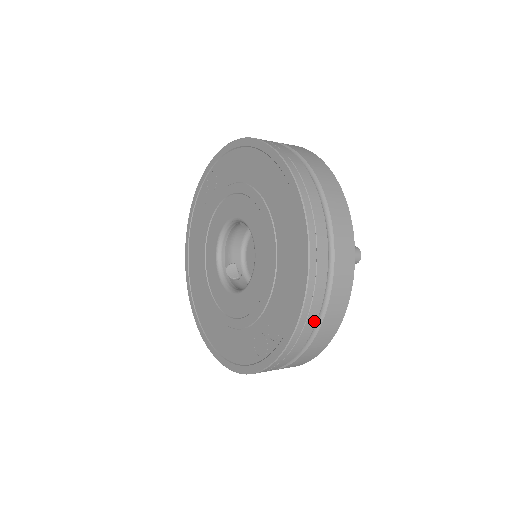
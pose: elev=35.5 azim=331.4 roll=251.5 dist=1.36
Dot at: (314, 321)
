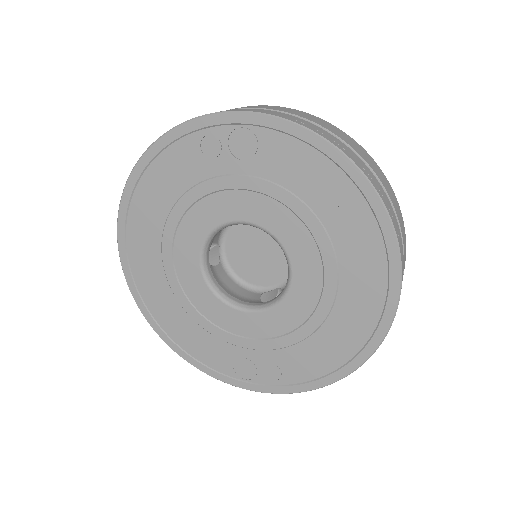
Dot at: occluded
